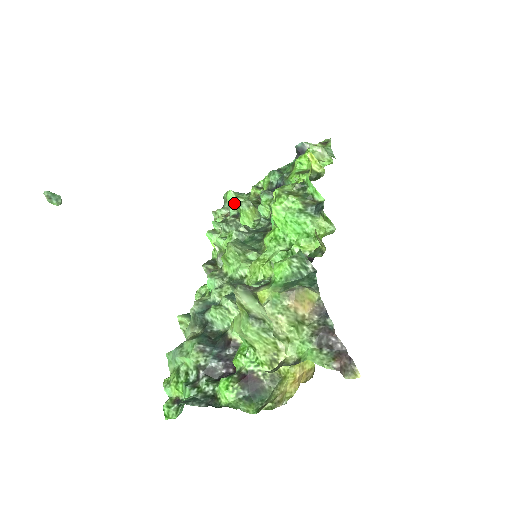
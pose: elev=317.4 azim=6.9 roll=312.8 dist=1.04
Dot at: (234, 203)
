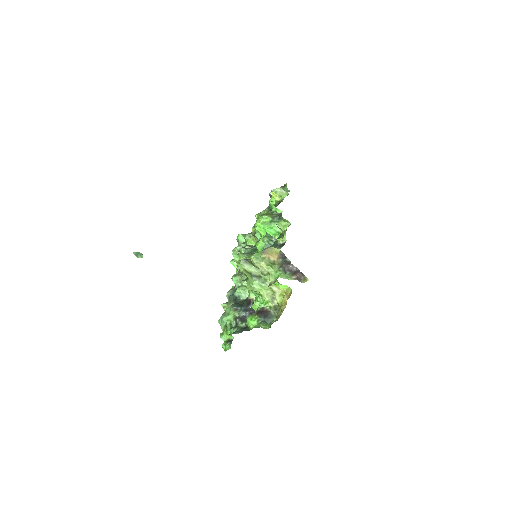
Dot at: (244, 241)
